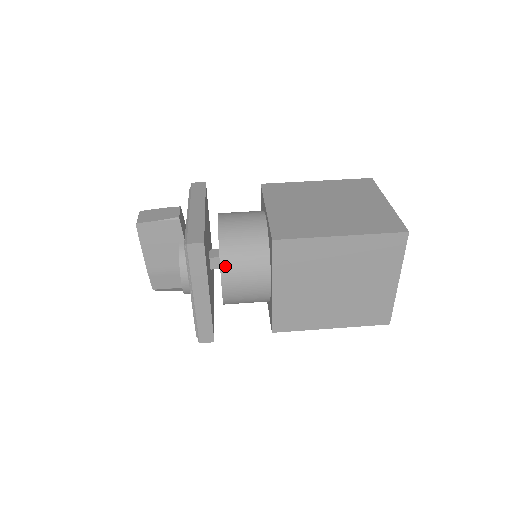
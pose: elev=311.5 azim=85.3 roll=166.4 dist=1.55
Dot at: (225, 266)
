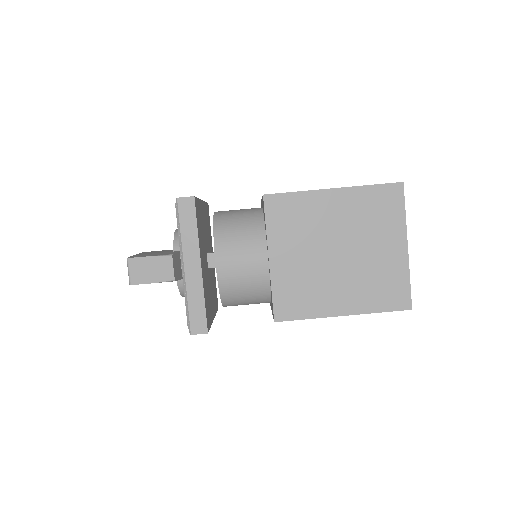
Dot at: (227, 304)
